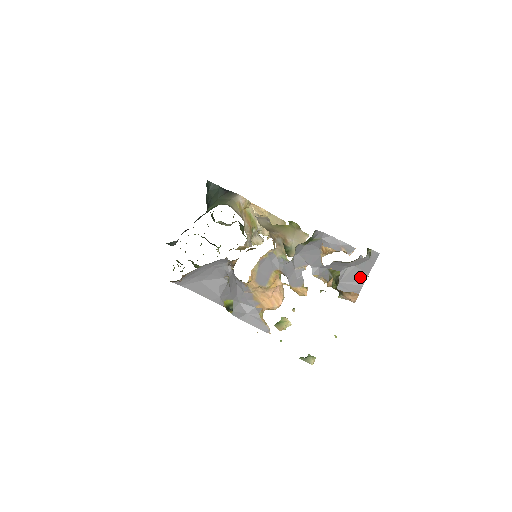
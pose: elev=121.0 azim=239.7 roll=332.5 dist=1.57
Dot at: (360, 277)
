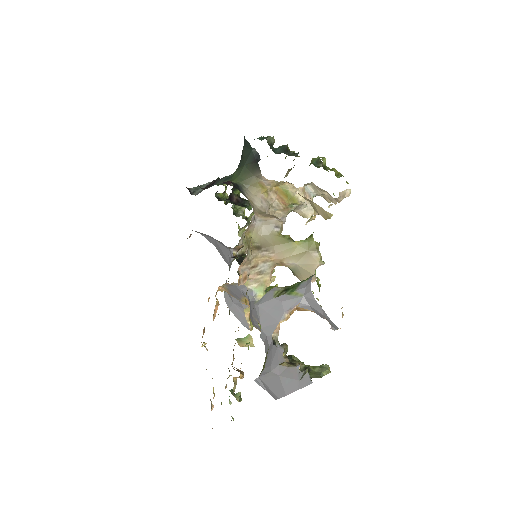
Dot at: (277, 390)
